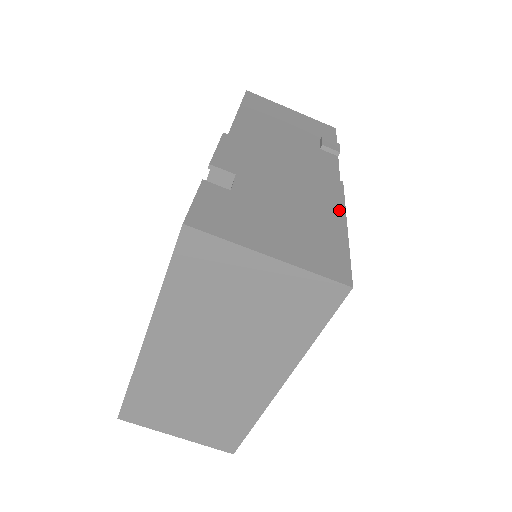
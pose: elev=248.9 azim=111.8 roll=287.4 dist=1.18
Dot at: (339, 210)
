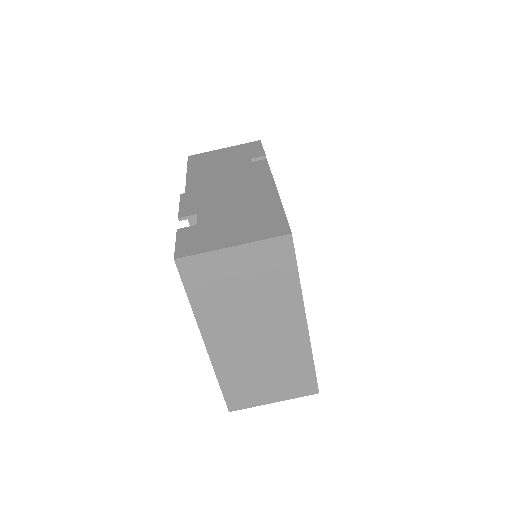
Dot at: (273, 194)
